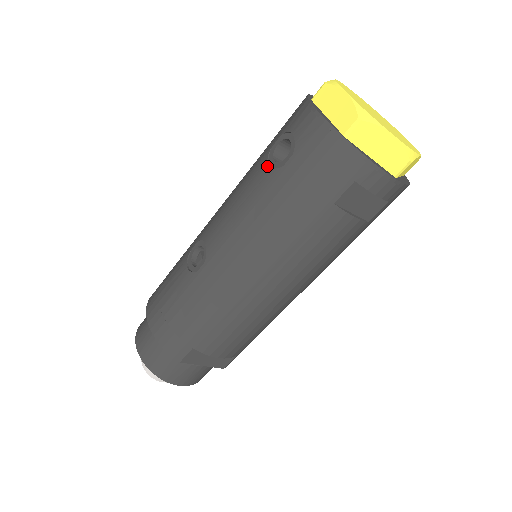
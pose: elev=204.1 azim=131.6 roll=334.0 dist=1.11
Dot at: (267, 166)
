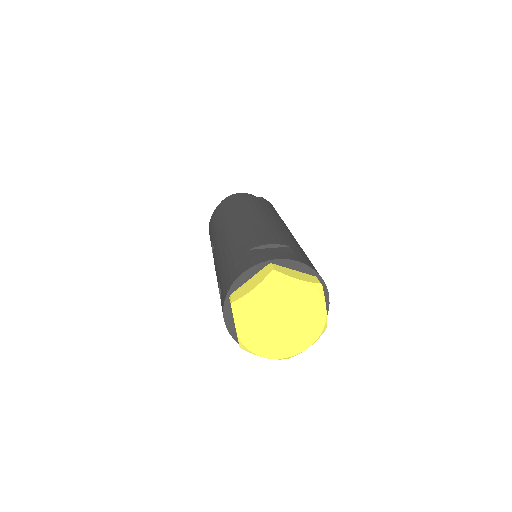
Dot at: occluded
